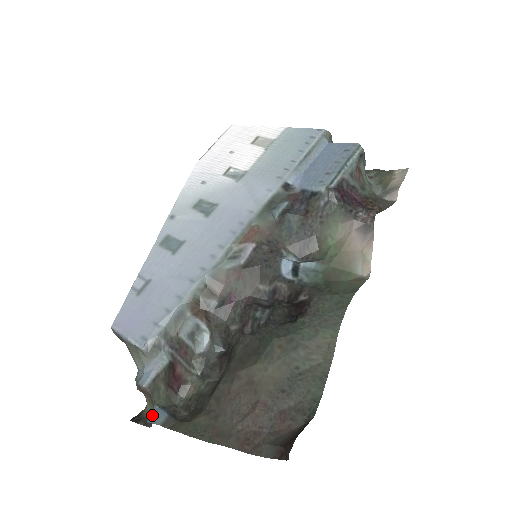
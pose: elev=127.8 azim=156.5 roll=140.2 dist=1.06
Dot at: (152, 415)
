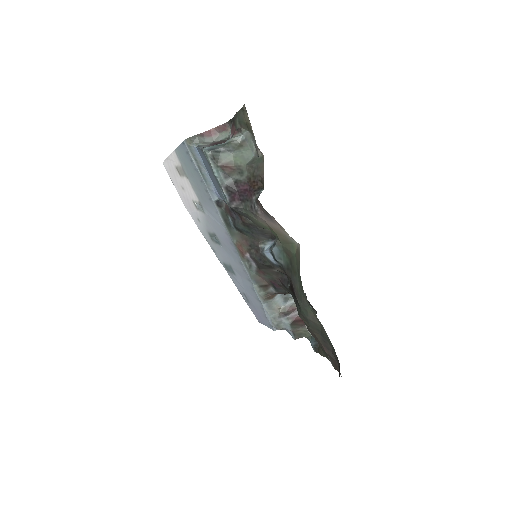
Dot at: (311, 345)
